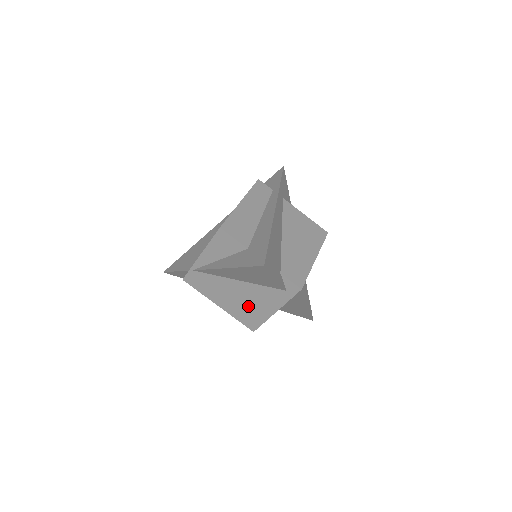
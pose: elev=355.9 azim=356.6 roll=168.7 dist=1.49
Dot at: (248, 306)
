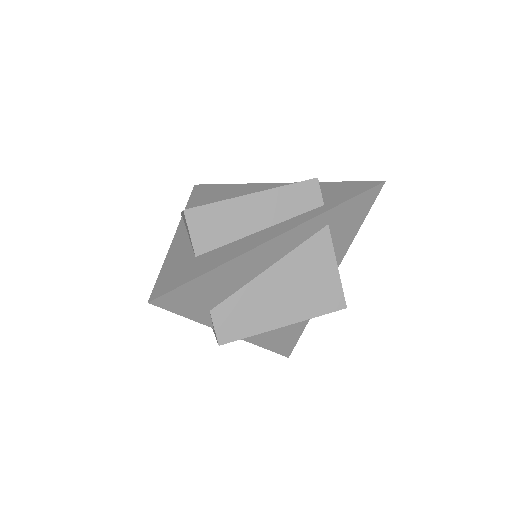
Dot at: occluded
